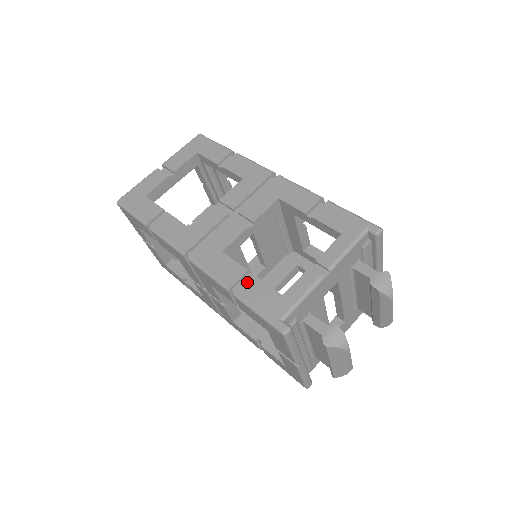
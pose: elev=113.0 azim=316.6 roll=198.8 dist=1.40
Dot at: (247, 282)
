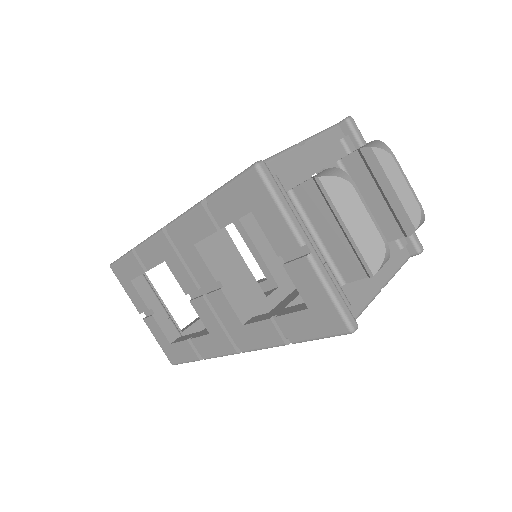
Dot at: occluded
